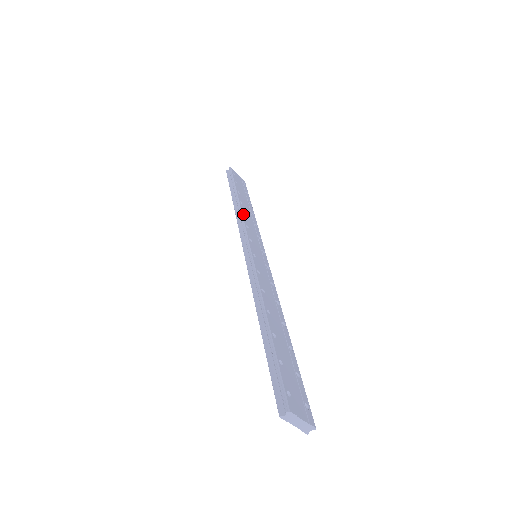
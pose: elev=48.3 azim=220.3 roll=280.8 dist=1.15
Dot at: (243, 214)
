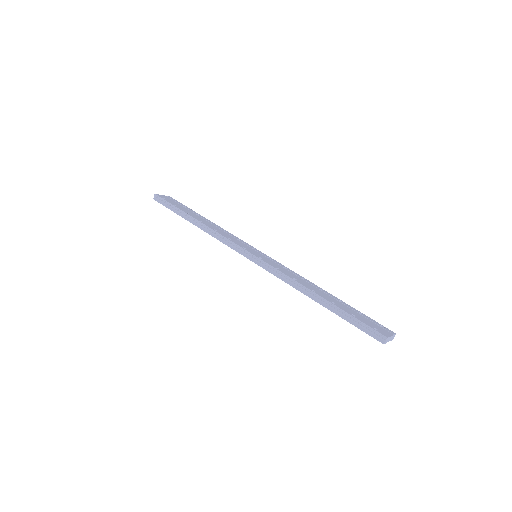
Dot at: (215, 231)
